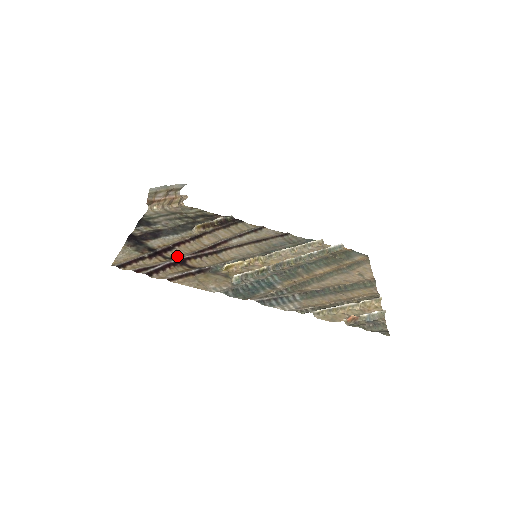
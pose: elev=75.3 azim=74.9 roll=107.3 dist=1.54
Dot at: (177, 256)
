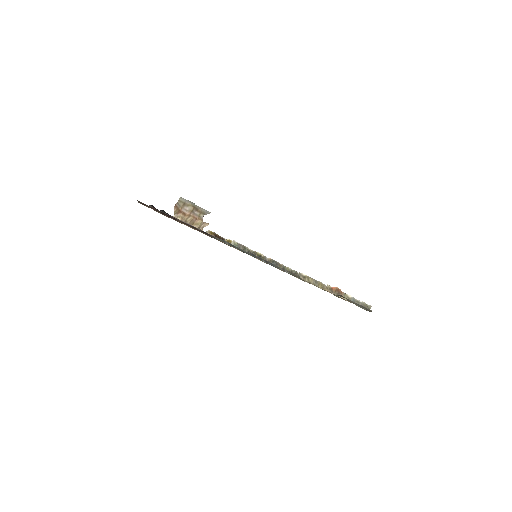
Dot at: occluded
